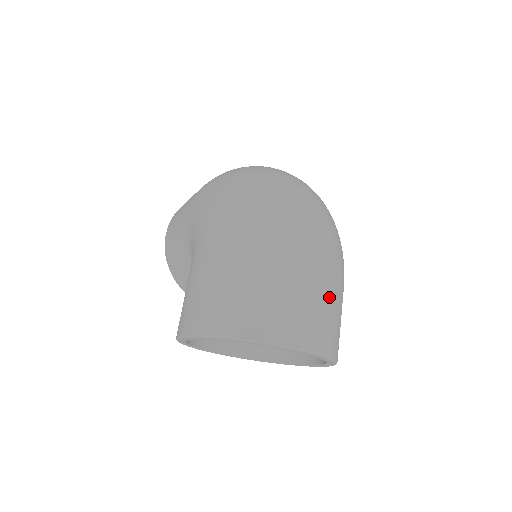
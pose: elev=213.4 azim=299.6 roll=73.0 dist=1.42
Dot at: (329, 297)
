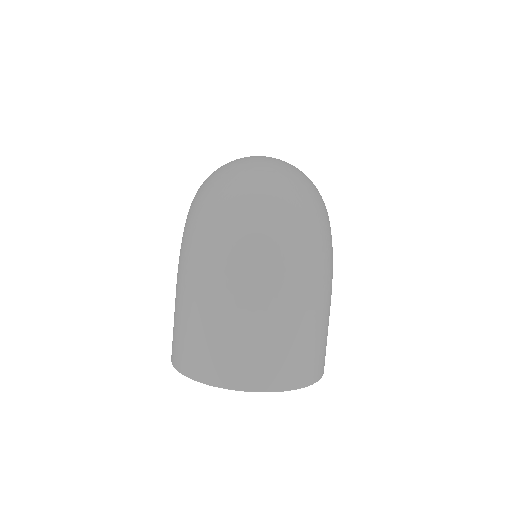
Dot at: (284, 333)
